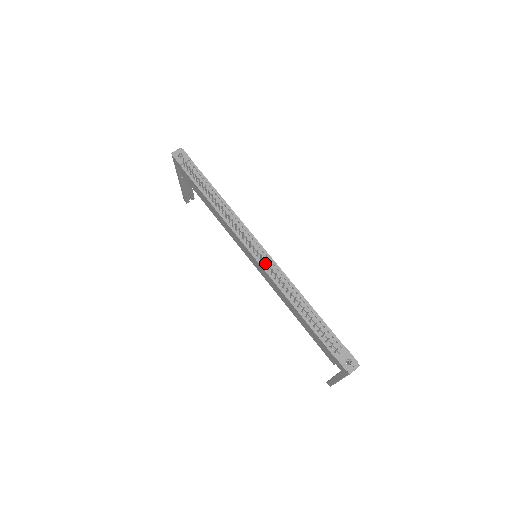
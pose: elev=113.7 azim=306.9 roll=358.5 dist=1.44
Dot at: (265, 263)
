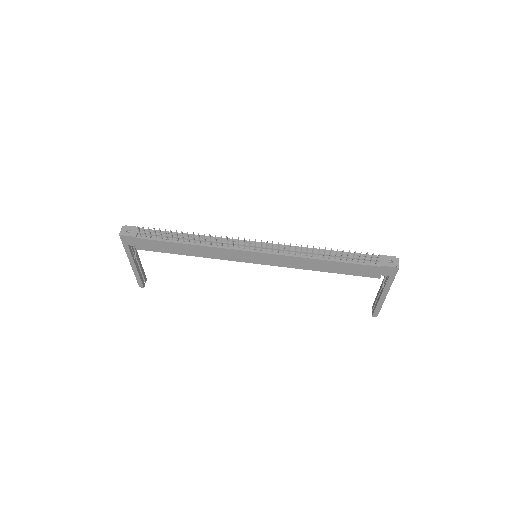
Dot at: (271, 250)
